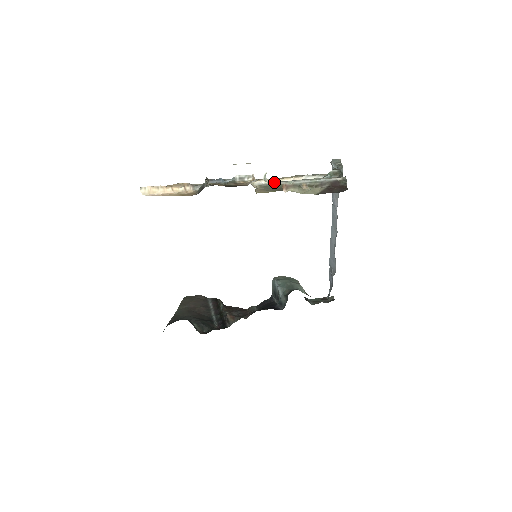
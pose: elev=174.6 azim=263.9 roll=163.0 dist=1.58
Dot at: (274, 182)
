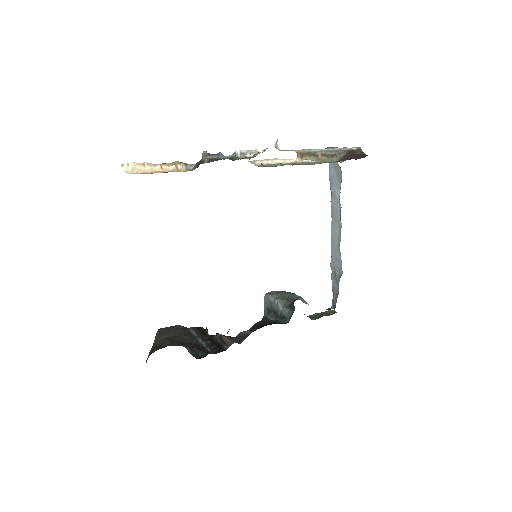
Dot at: (287, 150)
